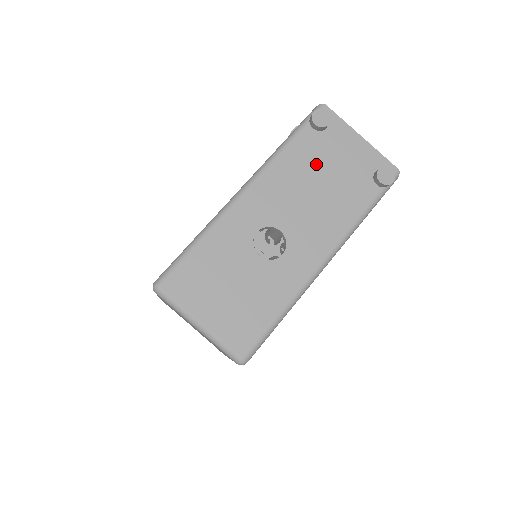
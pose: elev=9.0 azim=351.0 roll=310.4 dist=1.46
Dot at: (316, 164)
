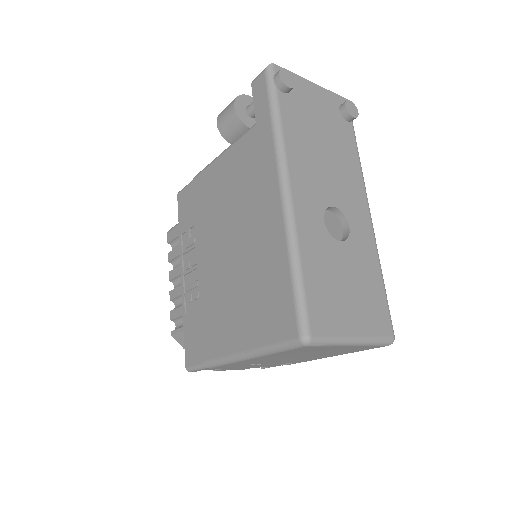
Dot at: (308, 127)
